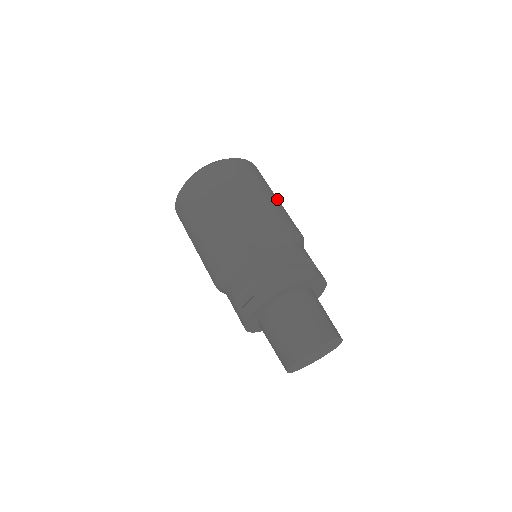
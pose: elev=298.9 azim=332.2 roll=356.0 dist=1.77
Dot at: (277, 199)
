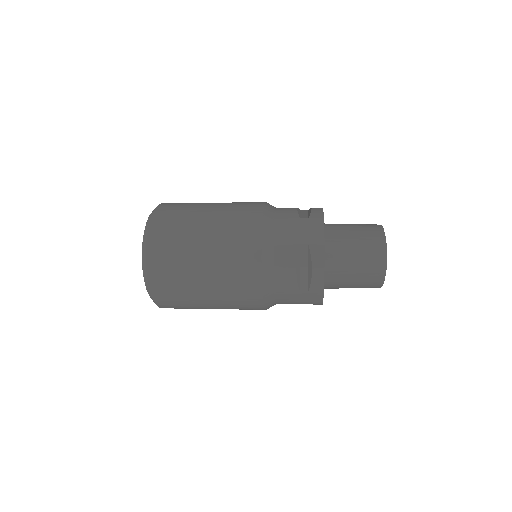
Dot at: occluded
